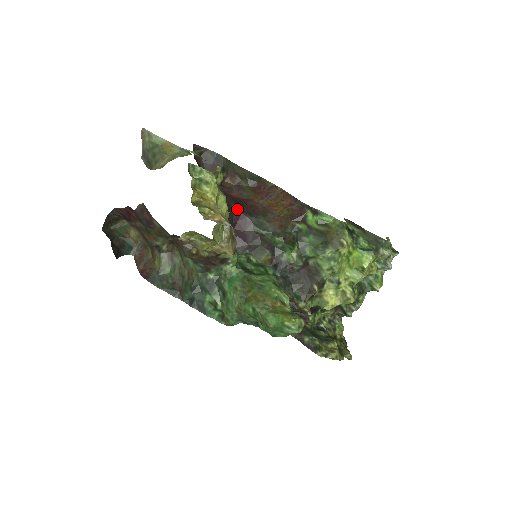
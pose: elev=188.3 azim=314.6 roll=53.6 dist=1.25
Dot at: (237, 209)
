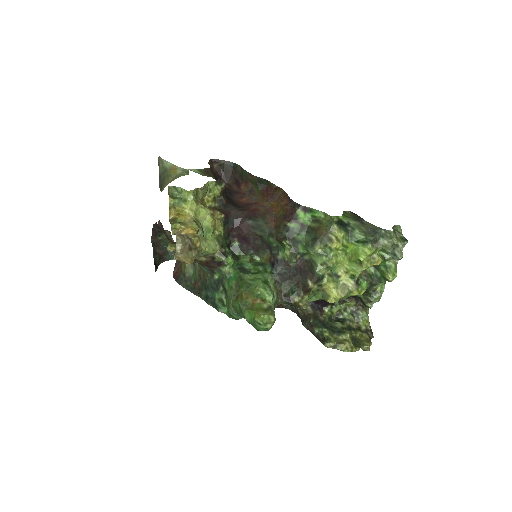
Dot at: (238, 215)
